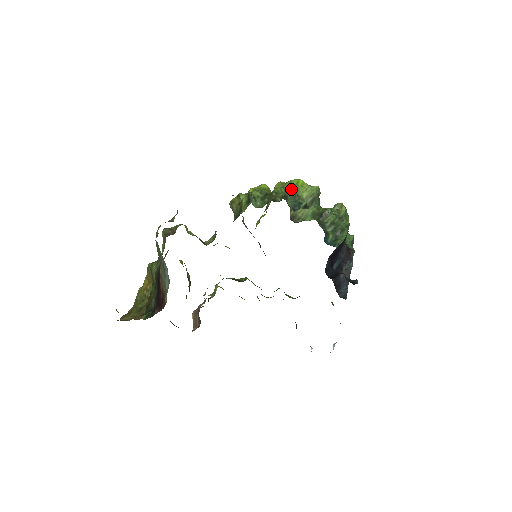
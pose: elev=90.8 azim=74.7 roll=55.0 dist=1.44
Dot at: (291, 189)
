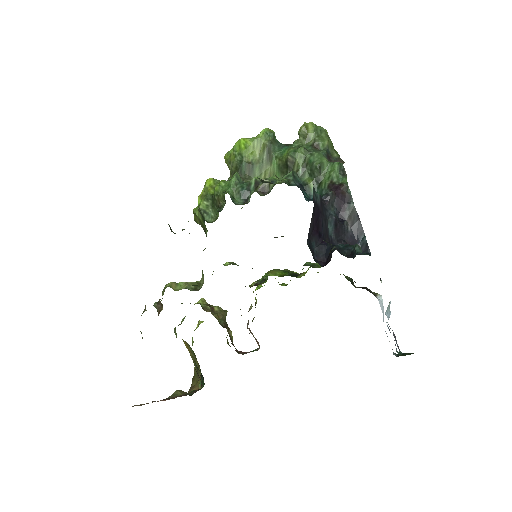
Dot at: (237, 161)
